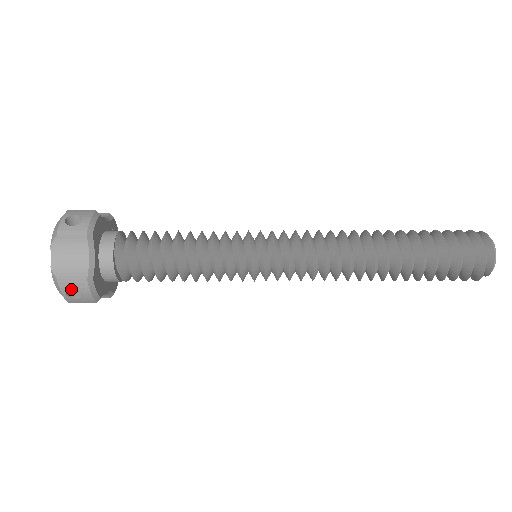
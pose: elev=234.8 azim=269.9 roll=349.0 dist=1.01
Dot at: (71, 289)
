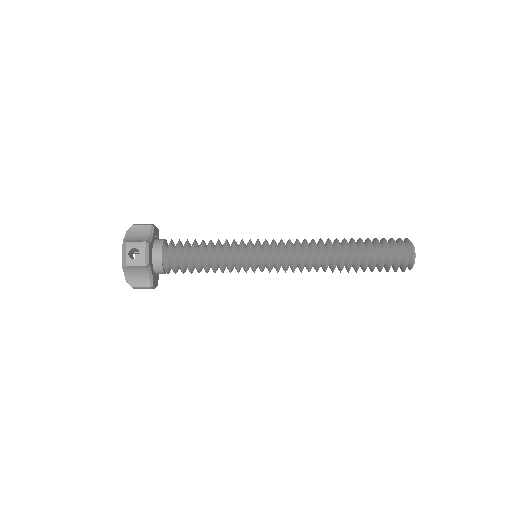
Dot at: occluded
